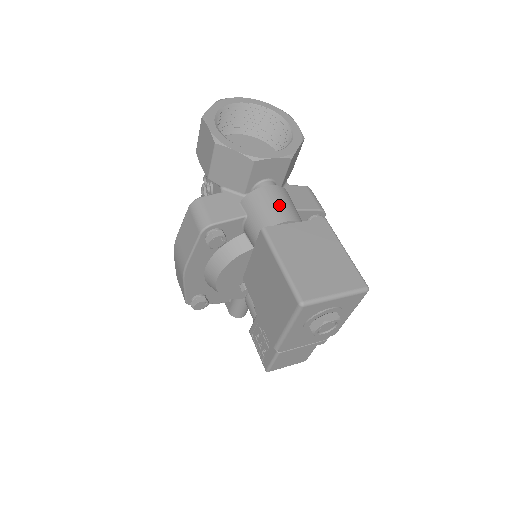
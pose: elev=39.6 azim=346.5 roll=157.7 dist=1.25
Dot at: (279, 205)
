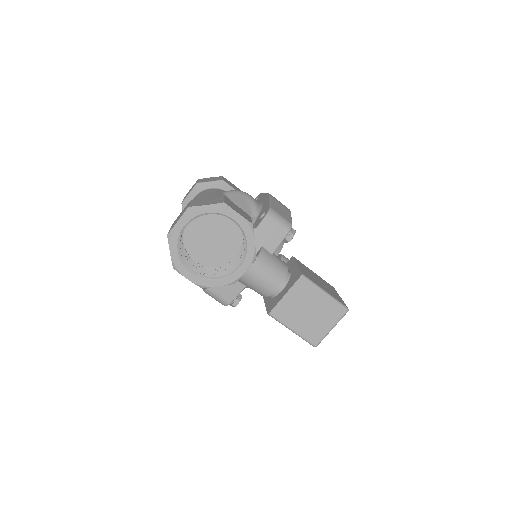
Dot at: (265, 280)
